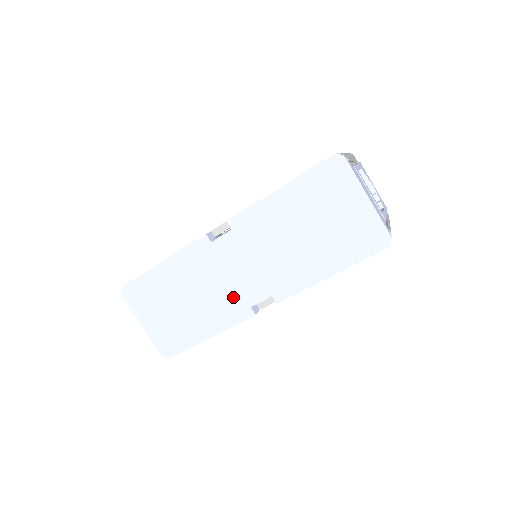
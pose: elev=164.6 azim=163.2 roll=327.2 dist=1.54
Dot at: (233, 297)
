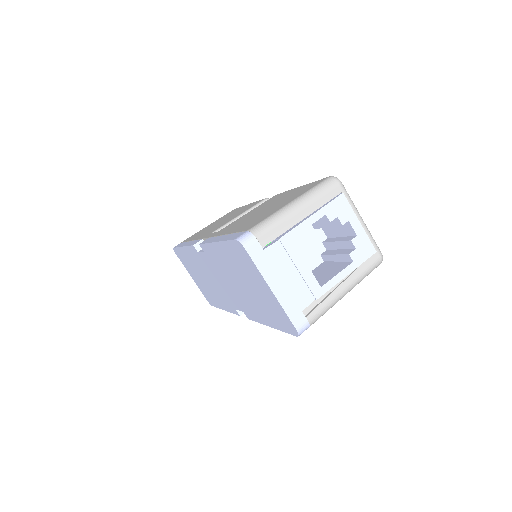
Dot at: (224, 296)
